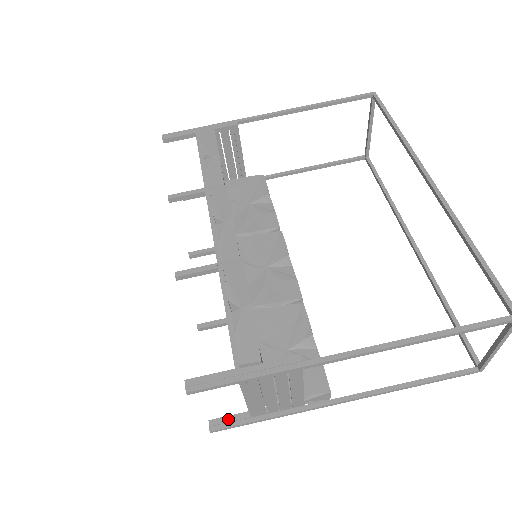
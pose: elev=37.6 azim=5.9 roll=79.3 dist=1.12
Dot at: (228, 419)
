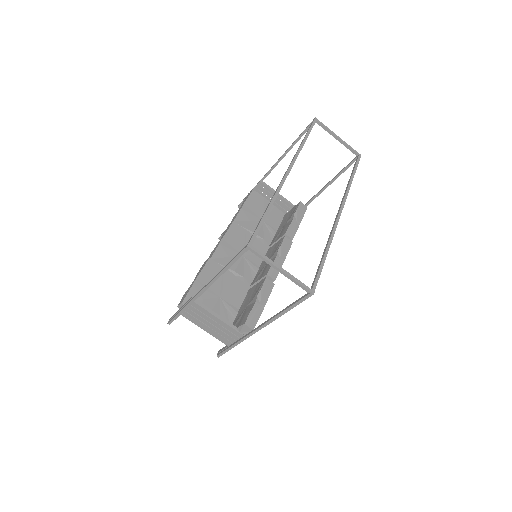
Dot at: (223, 349)
